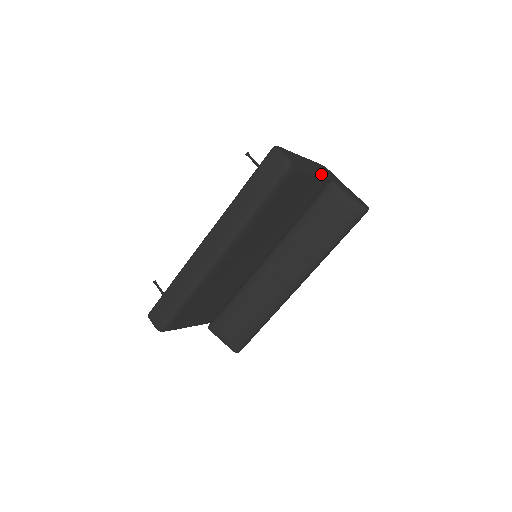
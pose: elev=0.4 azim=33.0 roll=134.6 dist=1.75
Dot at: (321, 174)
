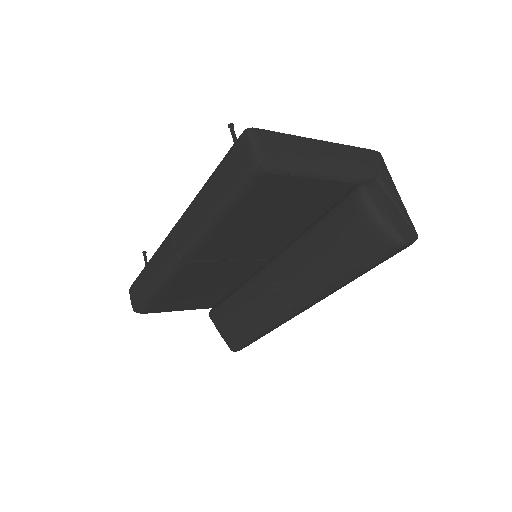
Dot at: (341, 173)
